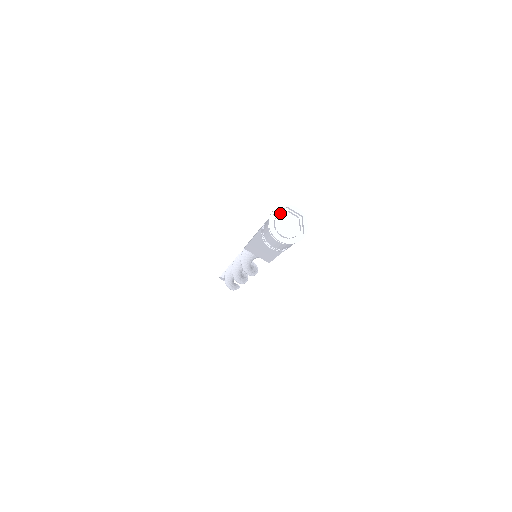
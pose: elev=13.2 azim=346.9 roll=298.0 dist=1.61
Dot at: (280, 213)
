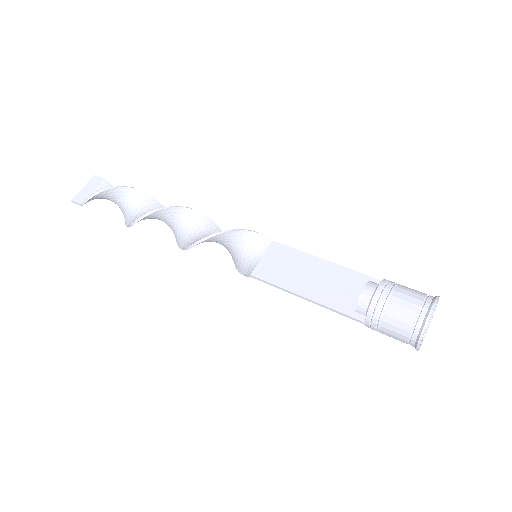
Dot at: occluded
